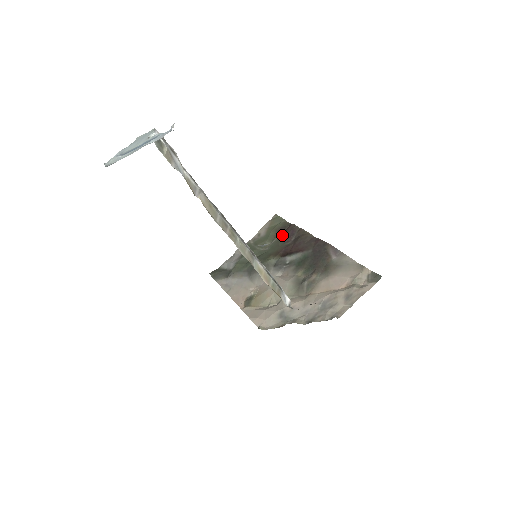
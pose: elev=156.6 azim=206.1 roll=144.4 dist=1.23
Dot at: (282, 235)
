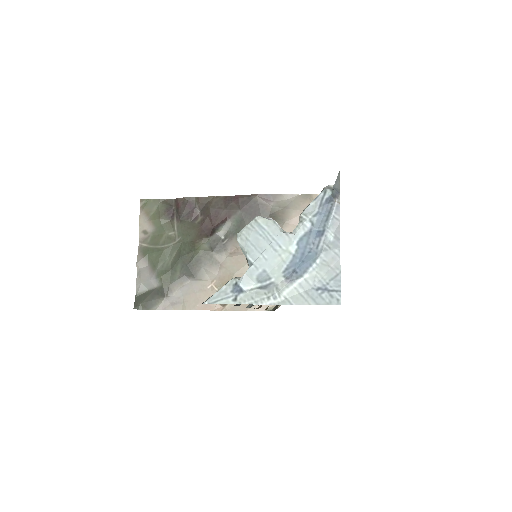
Dot at: (179, 216)
